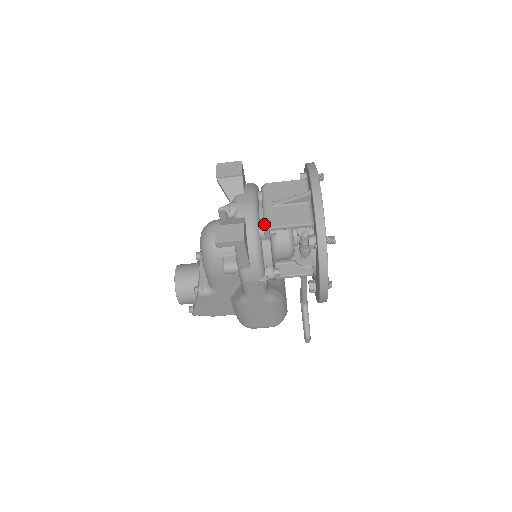
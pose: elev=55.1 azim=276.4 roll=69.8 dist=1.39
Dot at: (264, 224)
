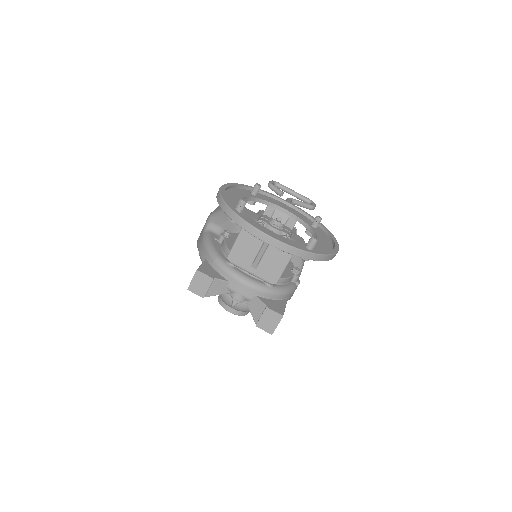
Dot at: (269, 284)
